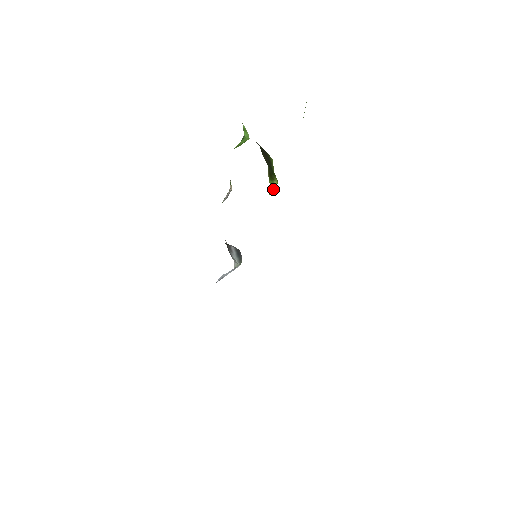
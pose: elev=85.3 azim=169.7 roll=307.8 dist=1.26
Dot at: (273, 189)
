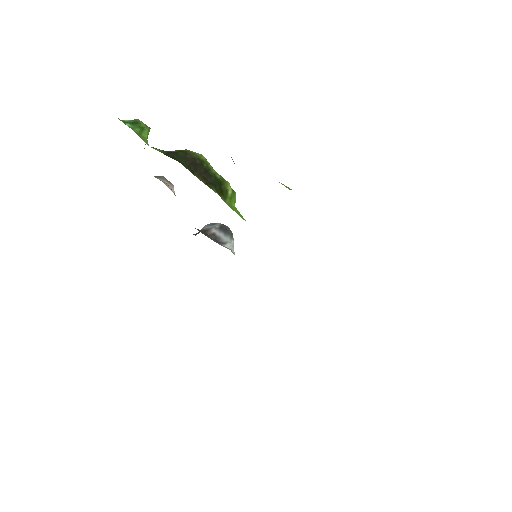
Dot at: (234, 203)
